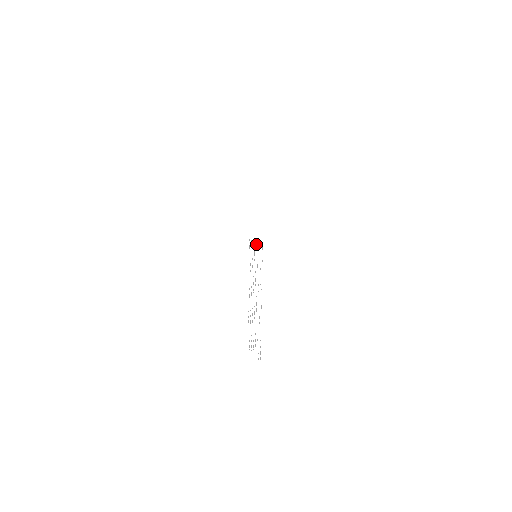
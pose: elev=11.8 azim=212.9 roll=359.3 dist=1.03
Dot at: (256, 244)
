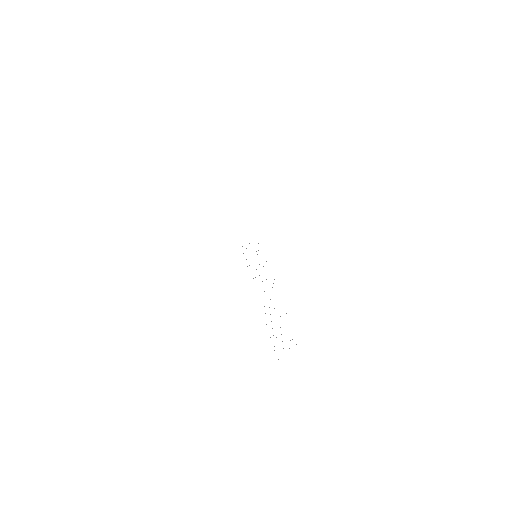
Dot at: occluded
